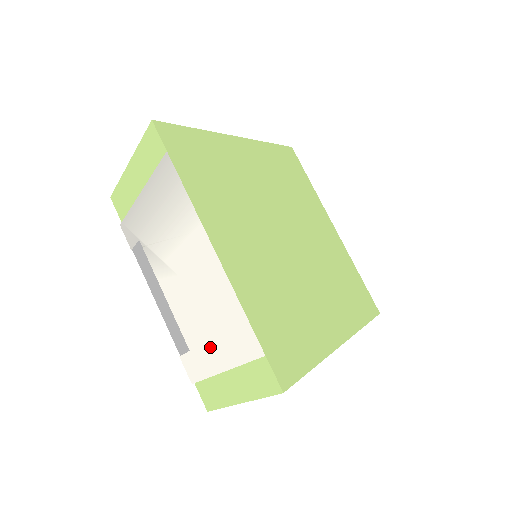
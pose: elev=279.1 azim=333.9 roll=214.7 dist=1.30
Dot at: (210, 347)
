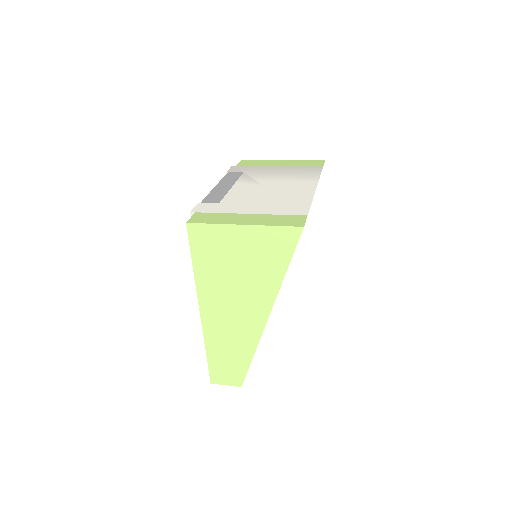
Dot at: (250, 205)
